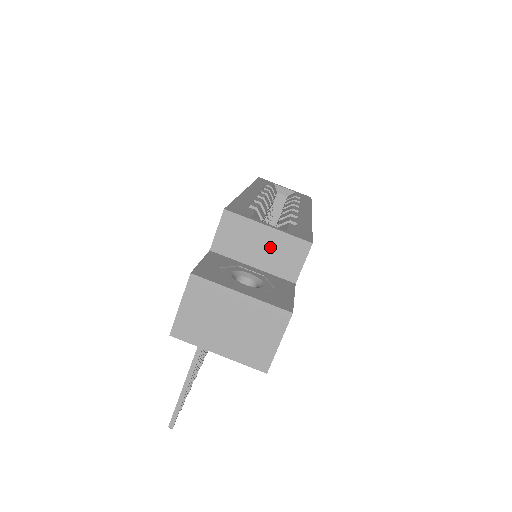
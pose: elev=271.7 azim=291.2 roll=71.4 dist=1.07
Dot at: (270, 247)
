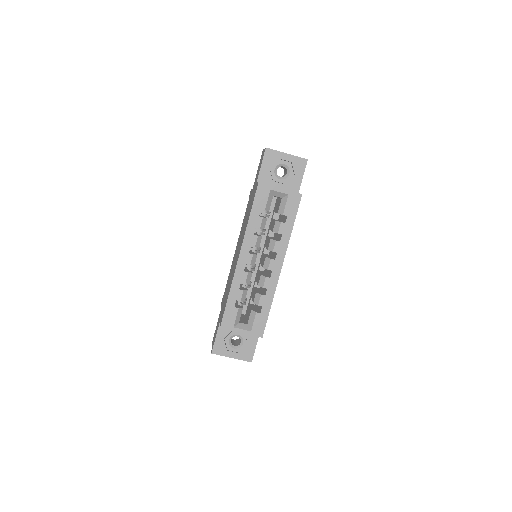
Dot at: occluded
